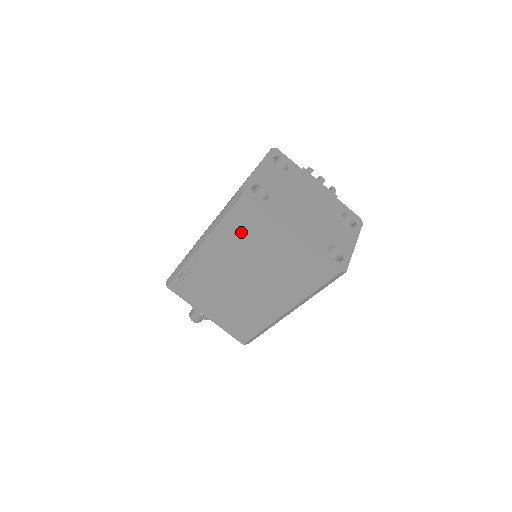
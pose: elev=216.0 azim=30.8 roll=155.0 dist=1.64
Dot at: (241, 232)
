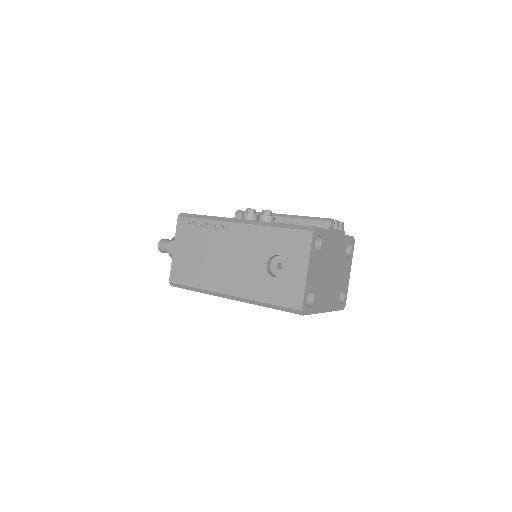
Dot at: occluded
